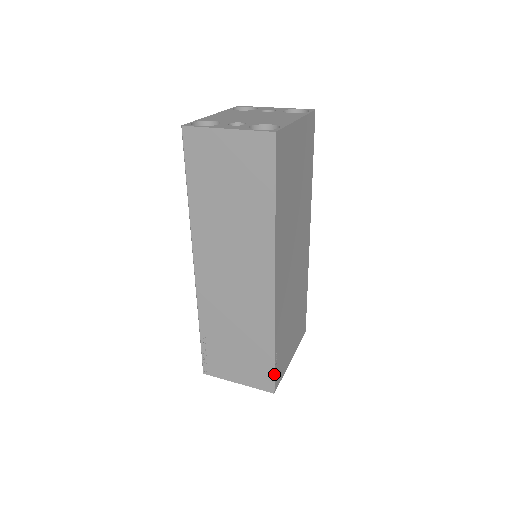
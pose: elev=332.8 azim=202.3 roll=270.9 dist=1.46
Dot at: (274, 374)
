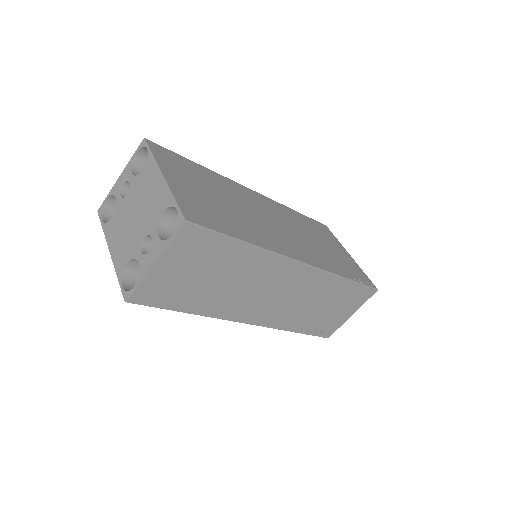
Dot at: (366, 285)
